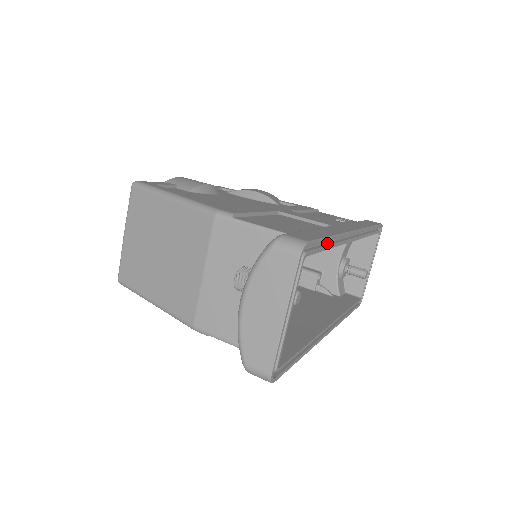
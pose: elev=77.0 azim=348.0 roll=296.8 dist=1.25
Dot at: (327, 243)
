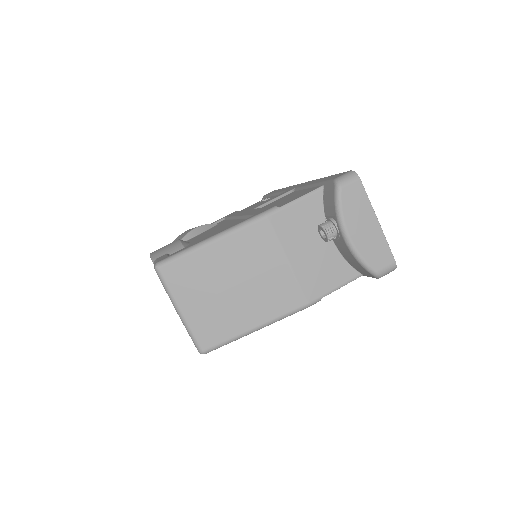
Dot at: occluded
